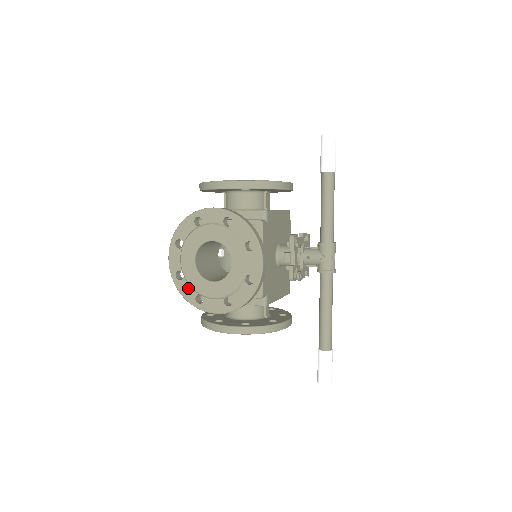
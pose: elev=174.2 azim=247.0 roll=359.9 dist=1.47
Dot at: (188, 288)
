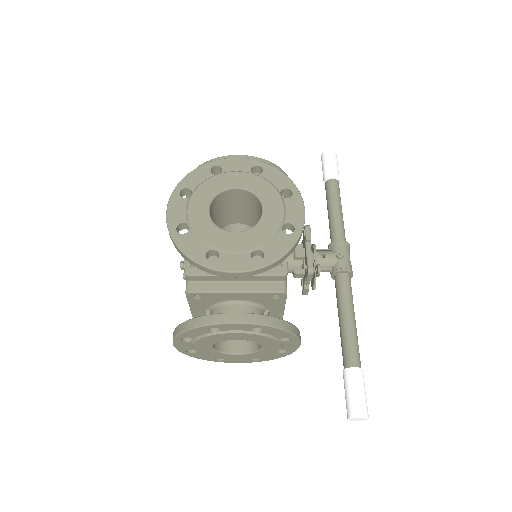
Dot at: (195, 243)
